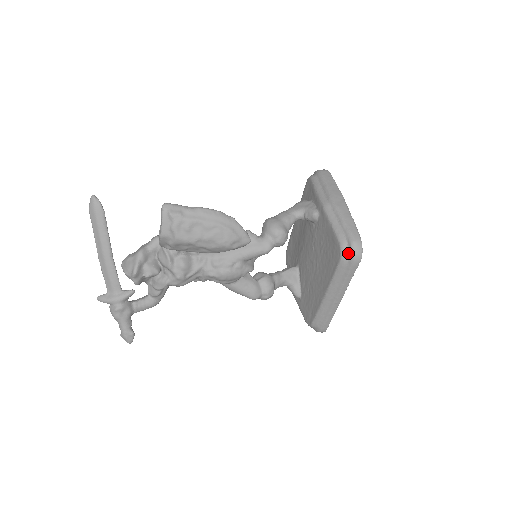
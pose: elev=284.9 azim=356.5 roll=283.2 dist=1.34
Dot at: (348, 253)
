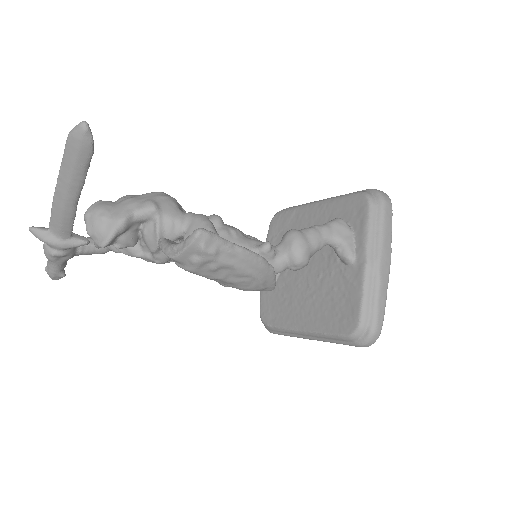
Dot at: (360, 337)
